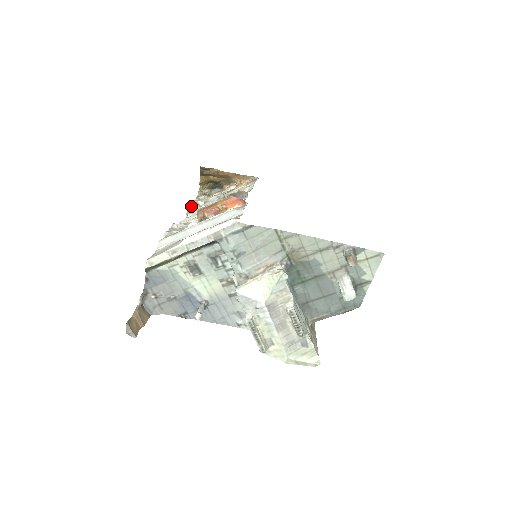
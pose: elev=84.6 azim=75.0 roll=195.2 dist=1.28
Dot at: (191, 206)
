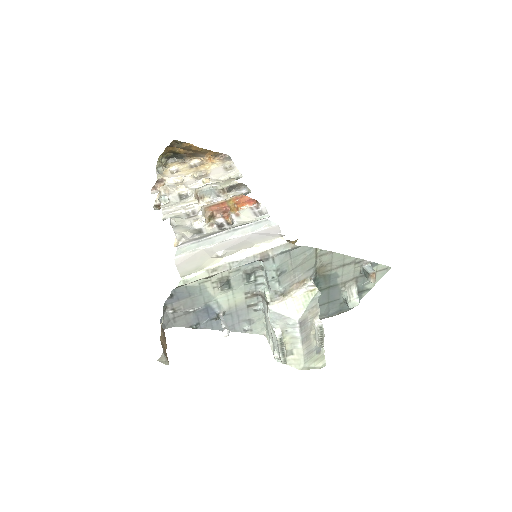
Dot at: (164, 186)
